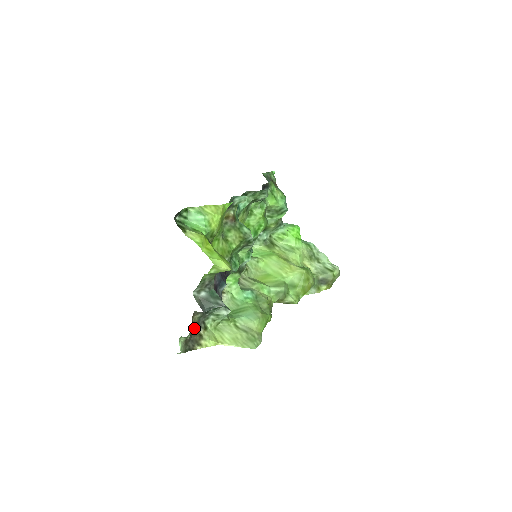
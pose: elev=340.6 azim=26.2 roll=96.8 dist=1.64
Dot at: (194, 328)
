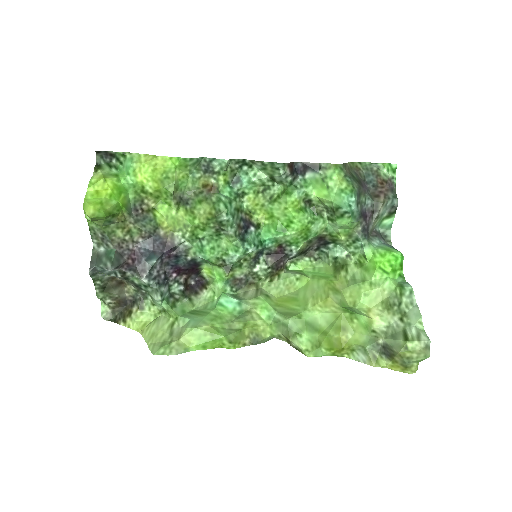
Dot at: (128, 300)
